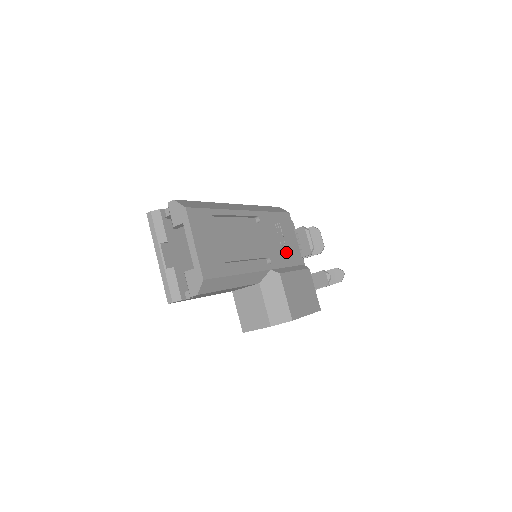
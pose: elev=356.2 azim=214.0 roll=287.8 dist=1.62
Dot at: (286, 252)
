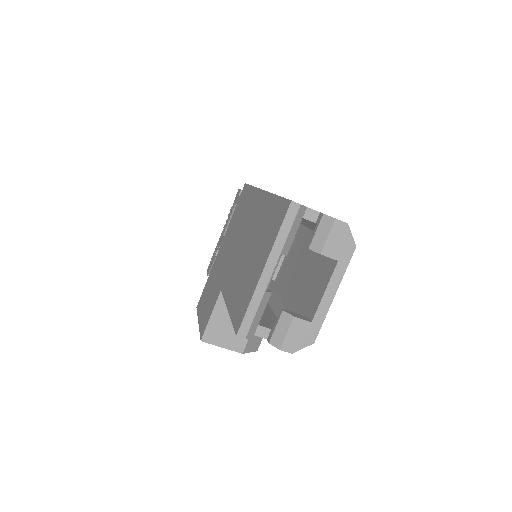
Dot at: occluded
